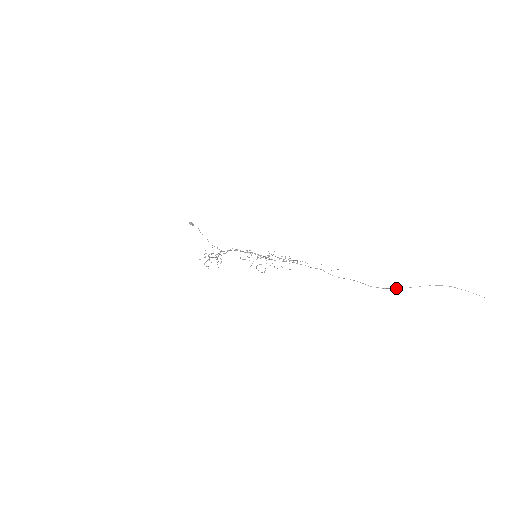
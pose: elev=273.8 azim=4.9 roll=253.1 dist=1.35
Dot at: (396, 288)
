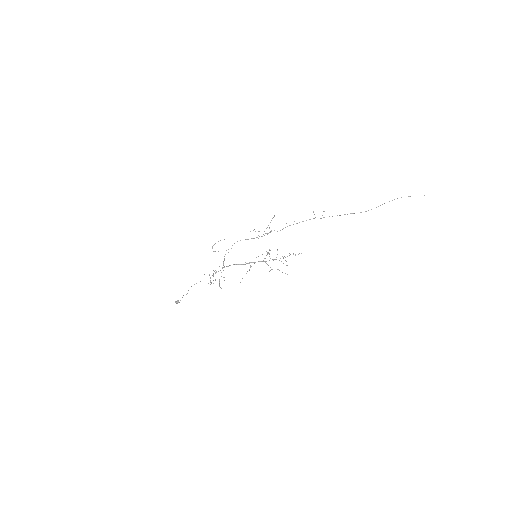
Dot at: occluded
